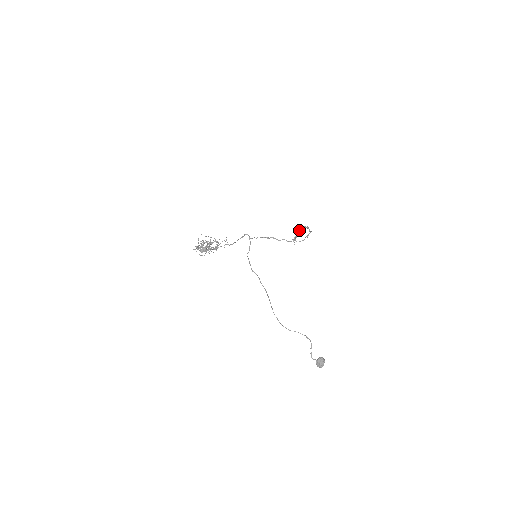
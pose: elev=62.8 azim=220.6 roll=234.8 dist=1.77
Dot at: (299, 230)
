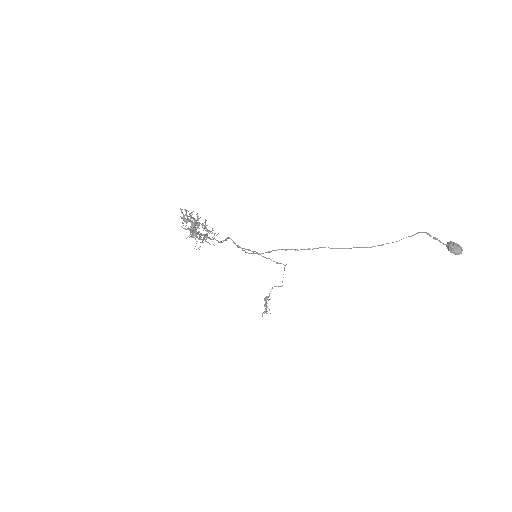
Dot at: (264, 298)
